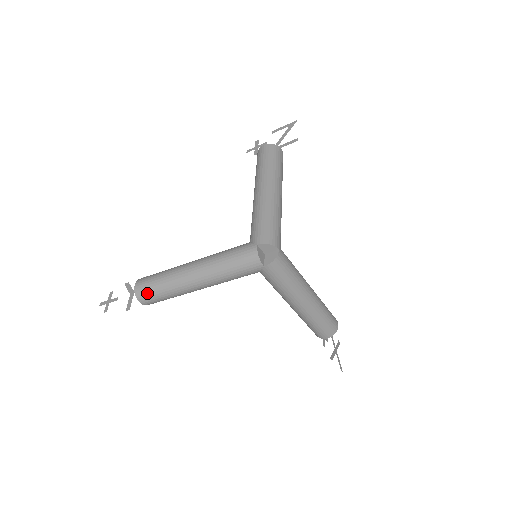
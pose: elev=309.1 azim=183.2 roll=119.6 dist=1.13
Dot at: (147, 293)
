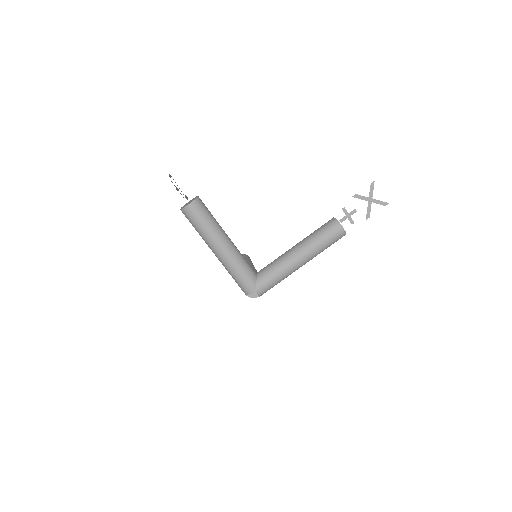
Dot at: occluded
